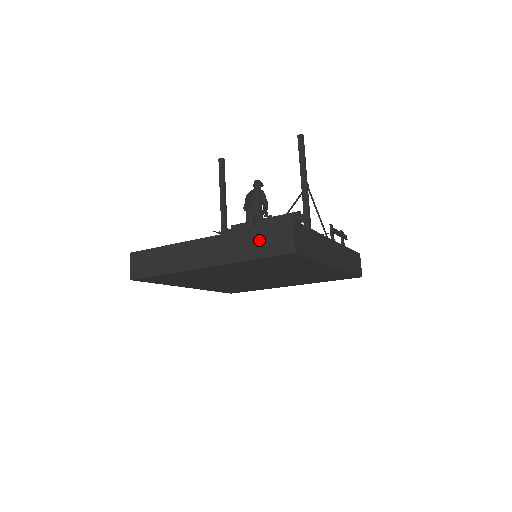
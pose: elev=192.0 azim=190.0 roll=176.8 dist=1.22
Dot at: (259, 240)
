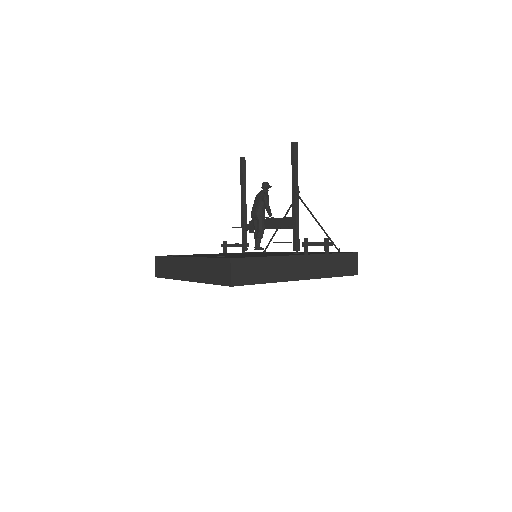
Dot at: (213, 269)
